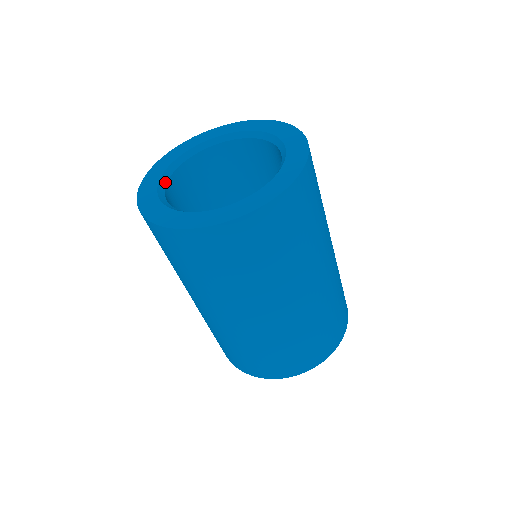
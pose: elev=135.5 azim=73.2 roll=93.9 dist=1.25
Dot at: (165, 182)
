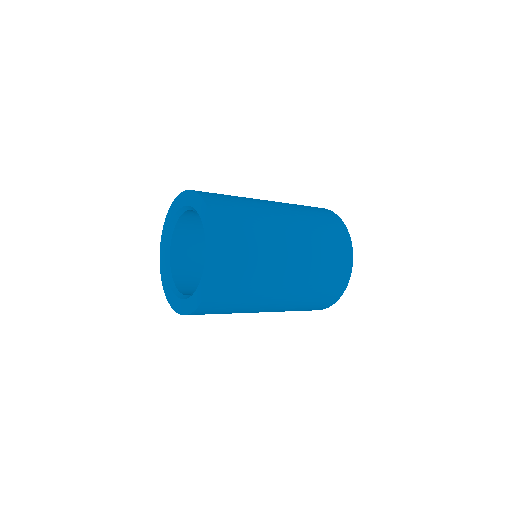
Dot at: (174, 226)
